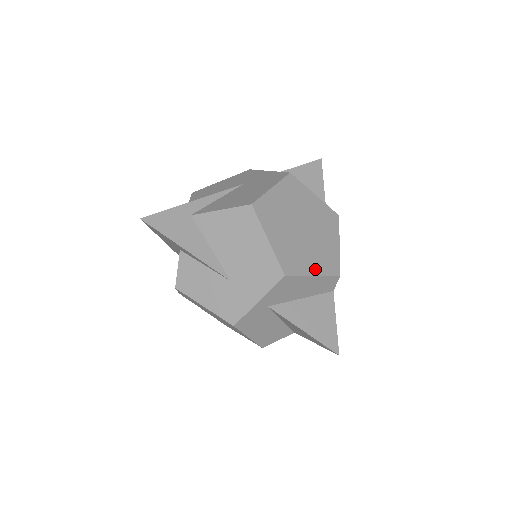
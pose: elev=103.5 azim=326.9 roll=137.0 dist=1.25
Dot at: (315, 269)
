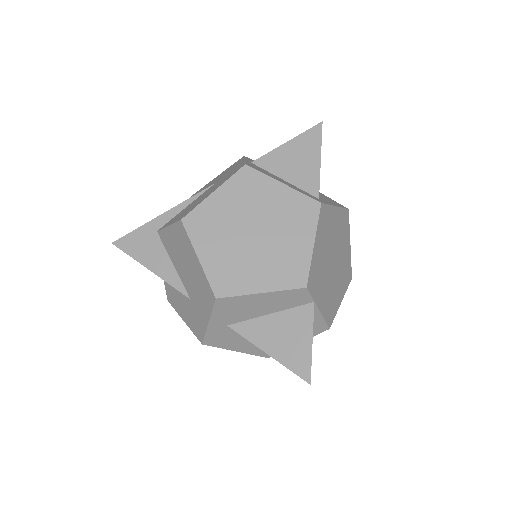
Dot at: (265, 284)
